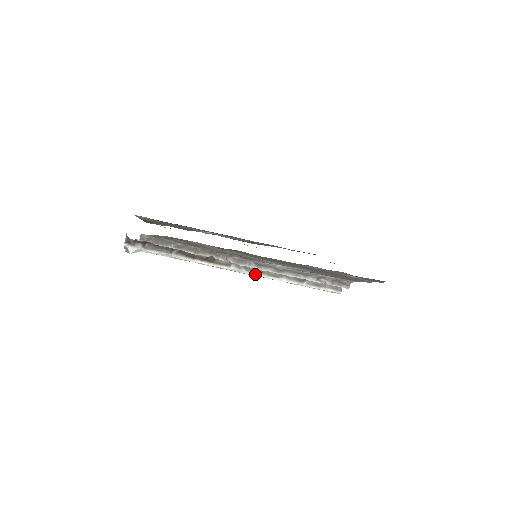
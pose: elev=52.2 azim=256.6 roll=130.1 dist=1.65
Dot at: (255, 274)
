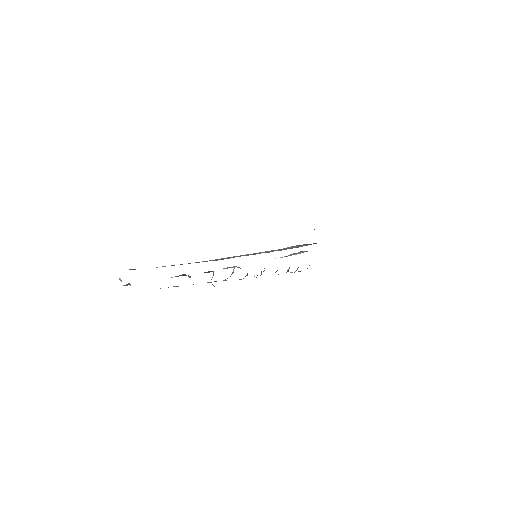
Dot at: occluded
